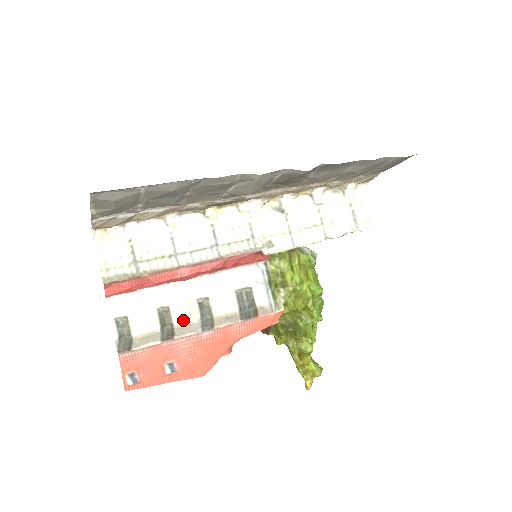
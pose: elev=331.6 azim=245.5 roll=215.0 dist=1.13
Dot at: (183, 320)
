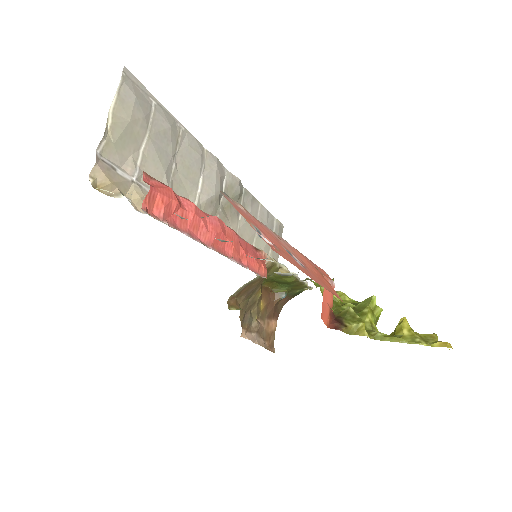
Dot at: occluded
